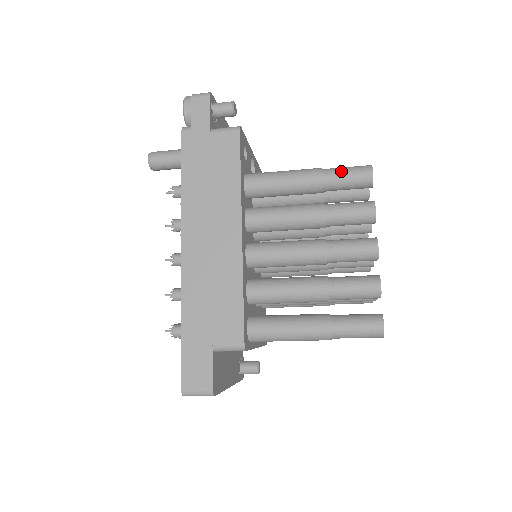
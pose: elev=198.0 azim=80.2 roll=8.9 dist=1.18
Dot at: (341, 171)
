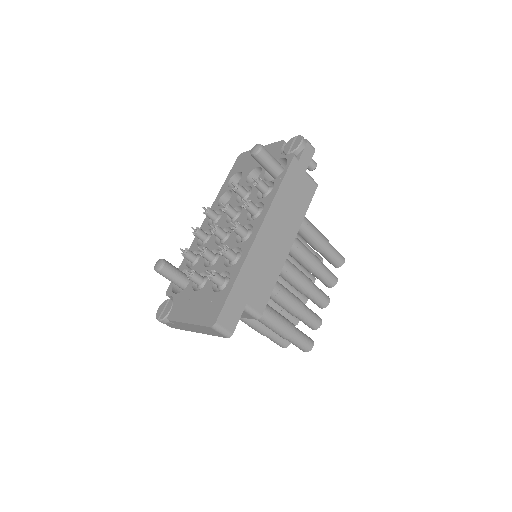
Dot at: (335, 249)
